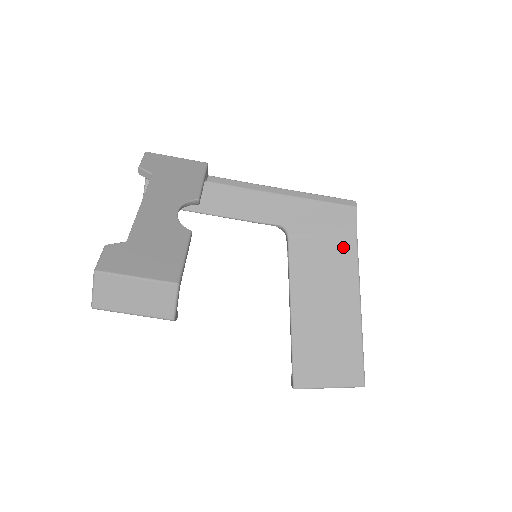
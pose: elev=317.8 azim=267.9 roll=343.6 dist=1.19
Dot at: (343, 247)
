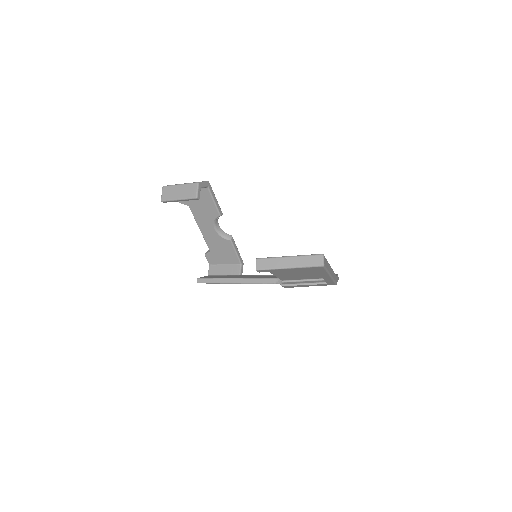
Dot at: occluded
